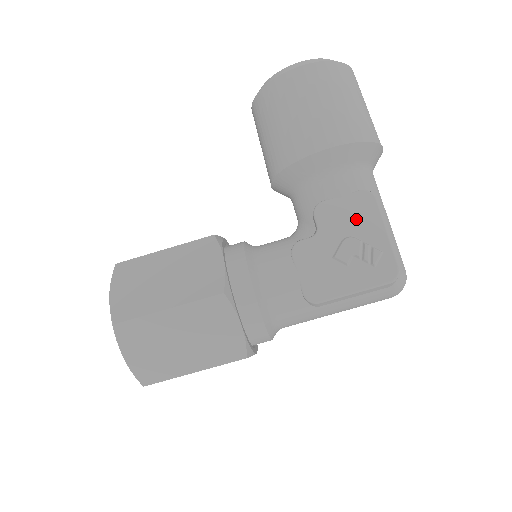
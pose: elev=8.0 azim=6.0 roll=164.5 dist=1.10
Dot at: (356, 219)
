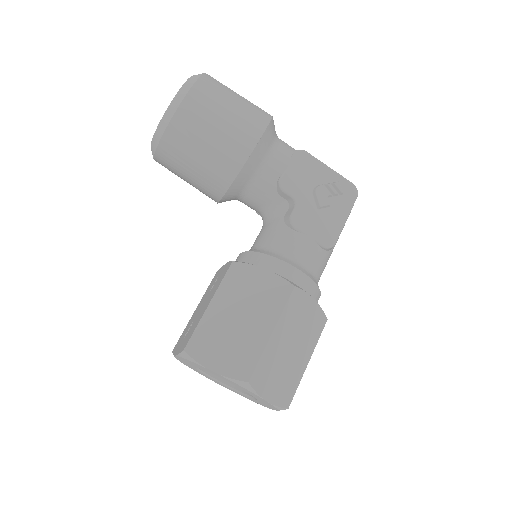
Dot at: (308, 173)
